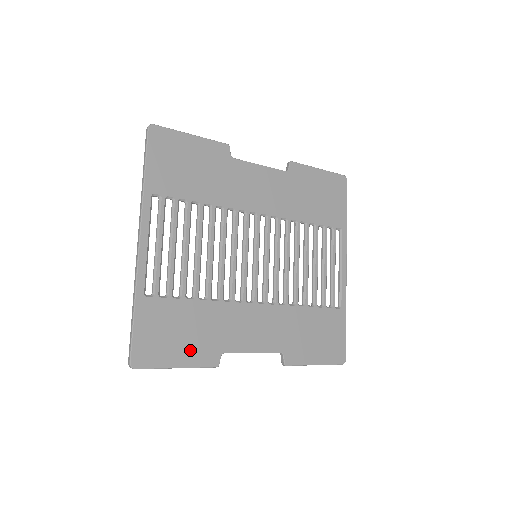
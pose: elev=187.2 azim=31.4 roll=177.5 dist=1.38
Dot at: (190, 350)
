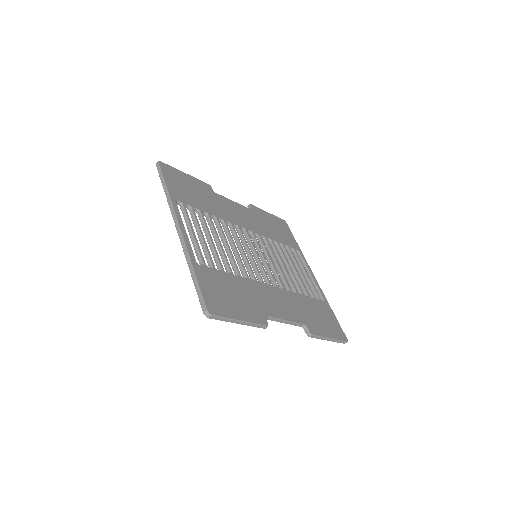
Dot at: (244, 309)
